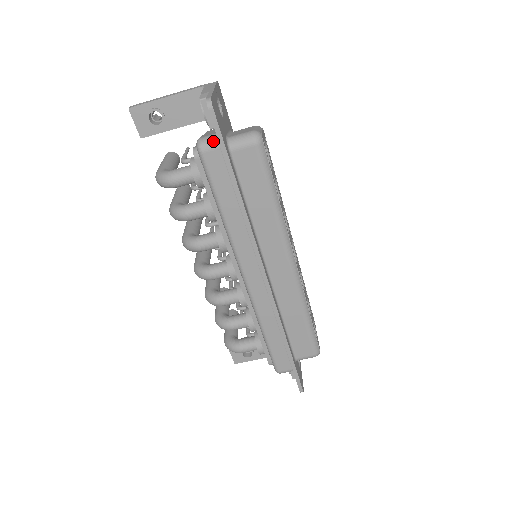
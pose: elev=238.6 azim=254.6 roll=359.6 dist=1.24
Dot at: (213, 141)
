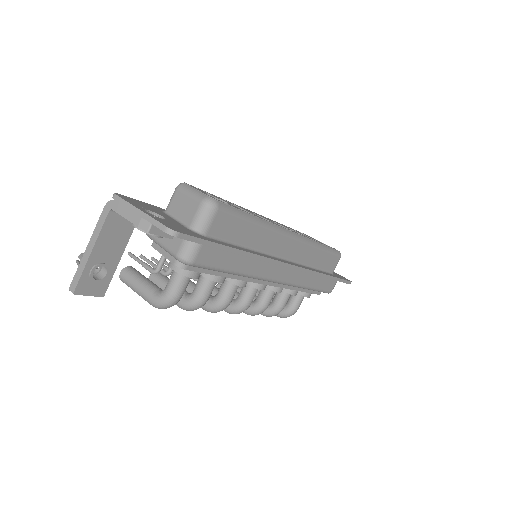
Dot at: (192, 247)
